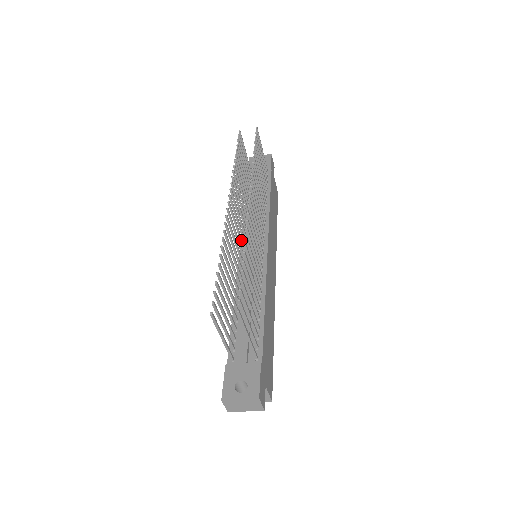
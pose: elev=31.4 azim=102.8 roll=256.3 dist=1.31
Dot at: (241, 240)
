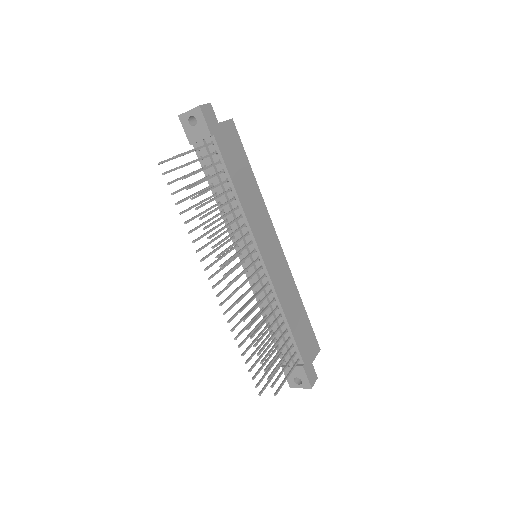
Dot at: occluded
